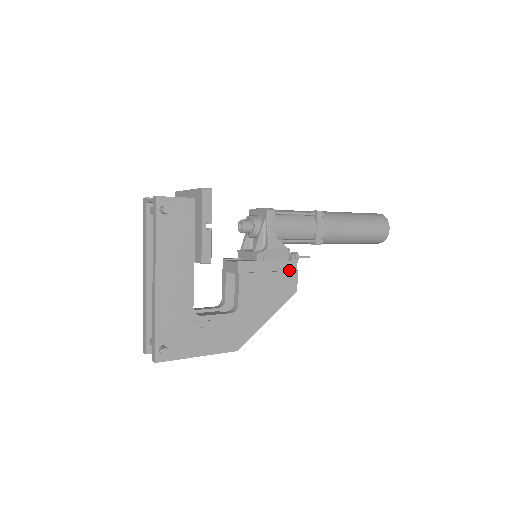
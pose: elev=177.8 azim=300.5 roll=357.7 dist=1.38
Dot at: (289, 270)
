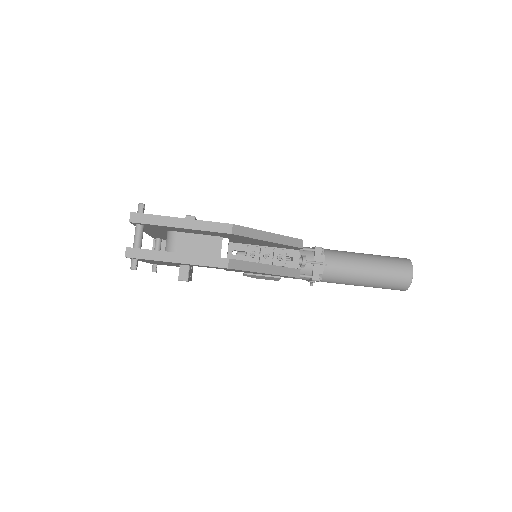
Dot at: occluded
